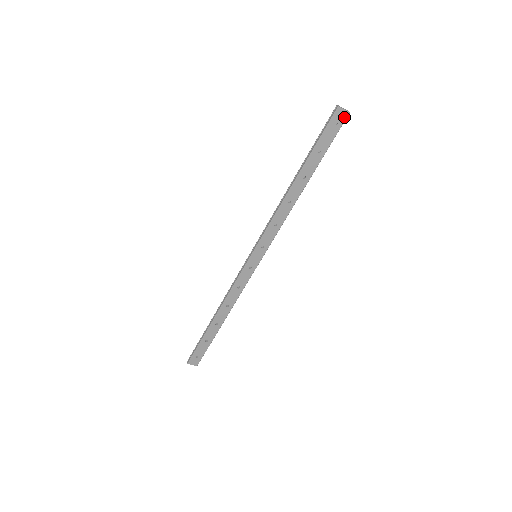
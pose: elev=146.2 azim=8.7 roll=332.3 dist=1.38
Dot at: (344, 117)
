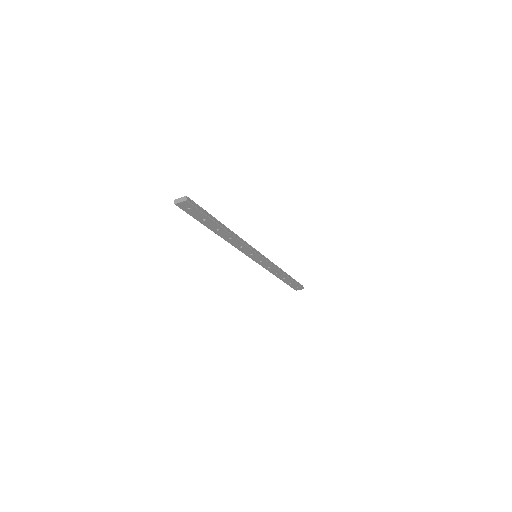
Dot at: (188, 204)
